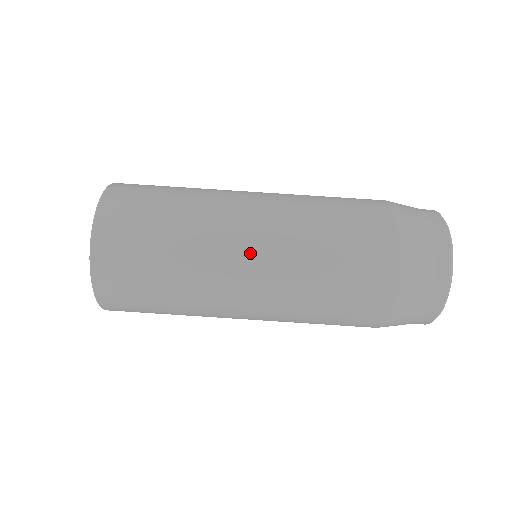
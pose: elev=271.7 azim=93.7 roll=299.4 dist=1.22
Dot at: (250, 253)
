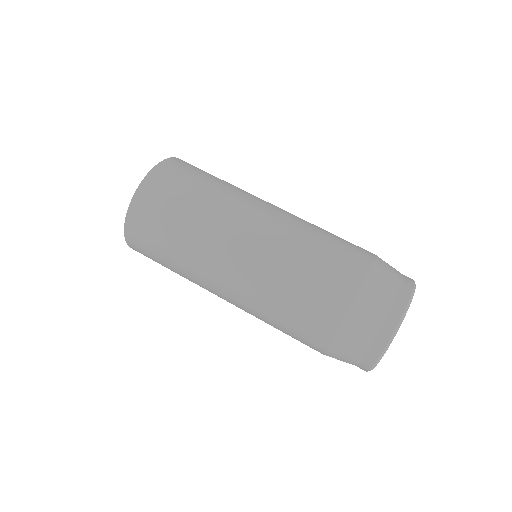
Dot at: (251, 230)
